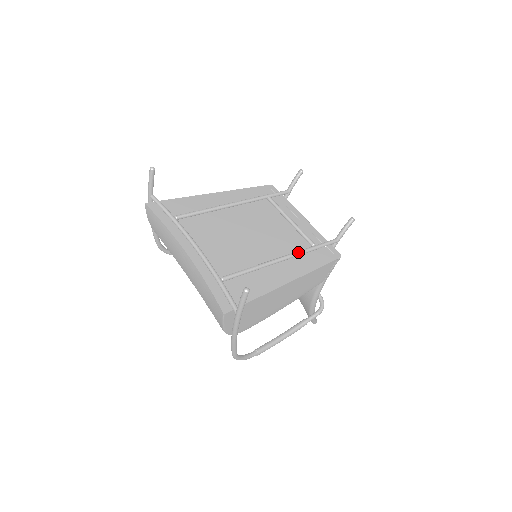
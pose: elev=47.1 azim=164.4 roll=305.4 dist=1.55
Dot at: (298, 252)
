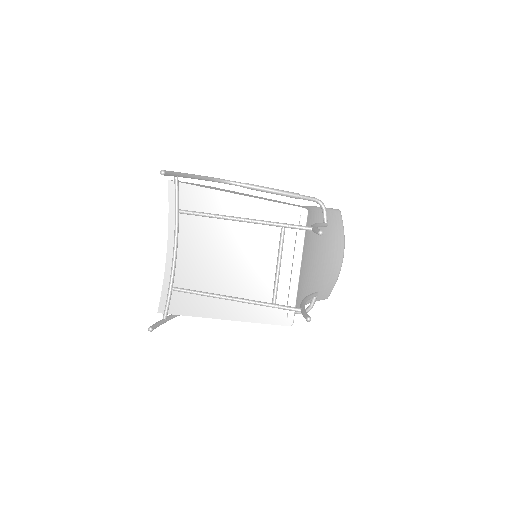
Dot at: (250, 302)
